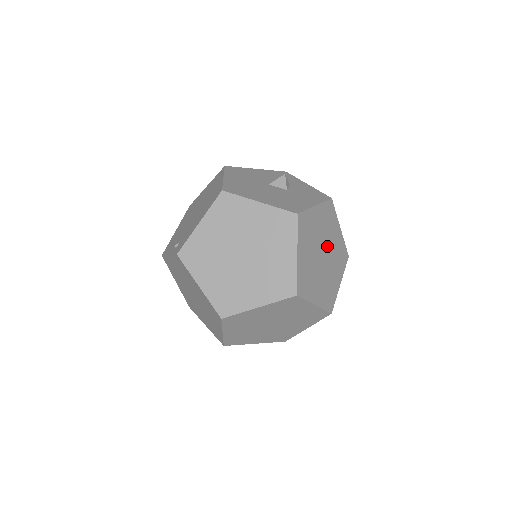
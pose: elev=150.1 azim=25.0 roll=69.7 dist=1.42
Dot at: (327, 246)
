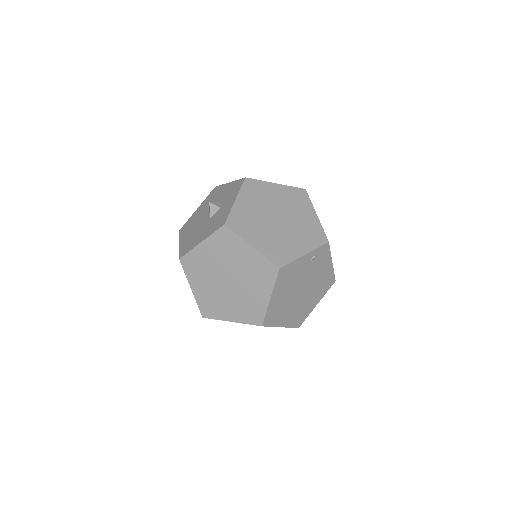
Dot at: (233, 270)
